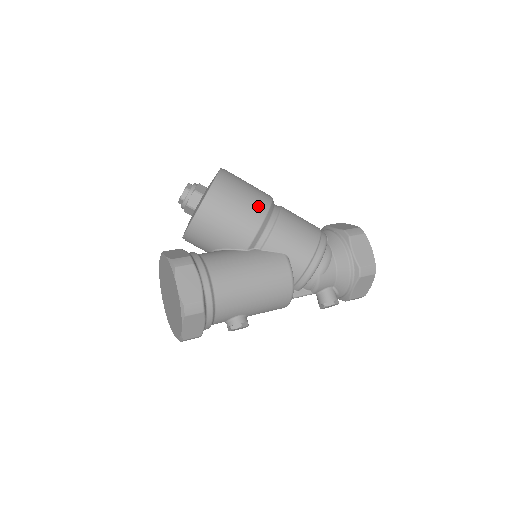
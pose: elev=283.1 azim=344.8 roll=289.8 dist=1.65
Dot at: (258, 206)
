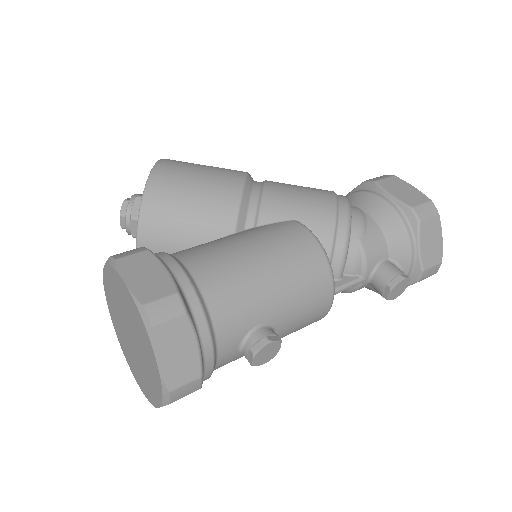
Dot at: (229, 174)
